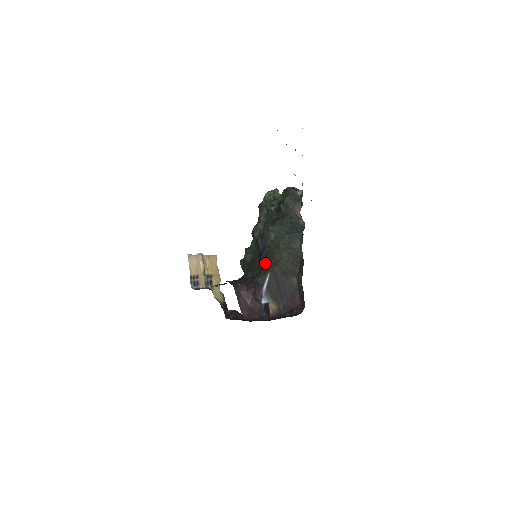
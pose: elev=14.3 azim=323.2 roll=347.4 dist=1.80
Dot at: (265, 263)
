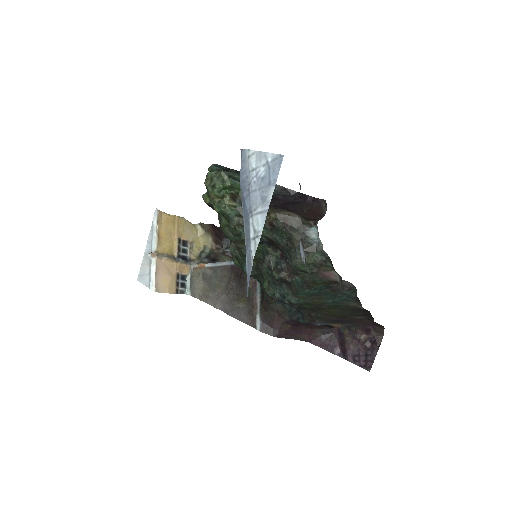
Dot at: (304, 313)
